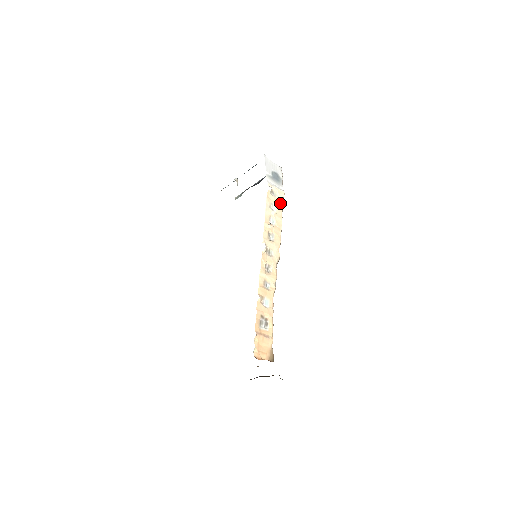
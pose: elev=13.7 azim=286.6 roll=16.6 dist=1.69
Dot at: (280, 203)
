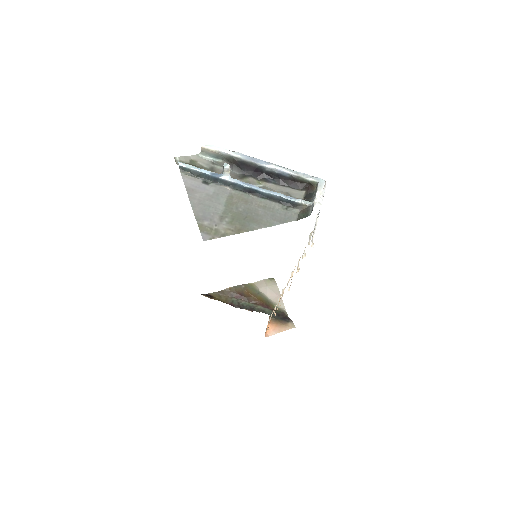
Dot at: occluded
